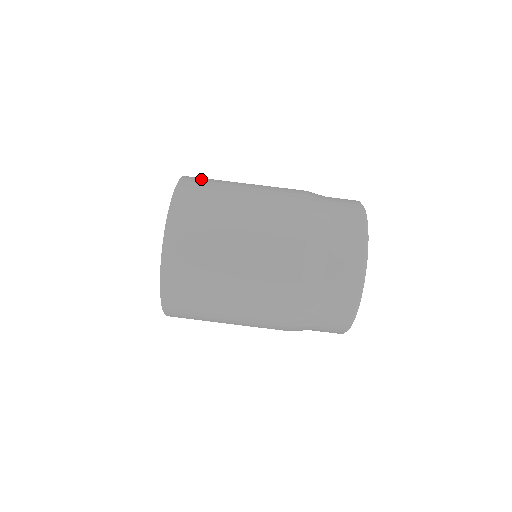
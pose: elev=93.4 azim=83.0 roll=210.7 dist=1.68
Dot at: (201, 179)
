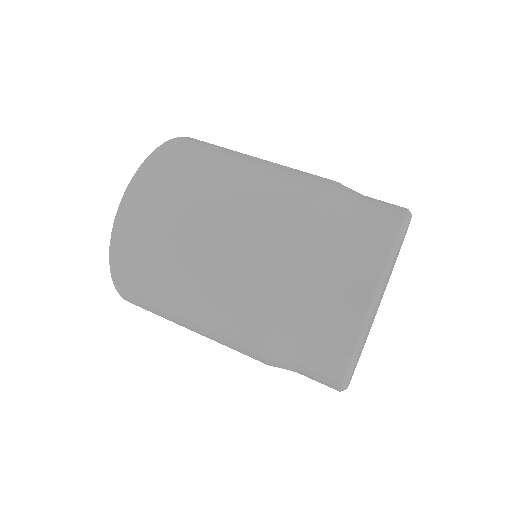
Dot at: occluded
